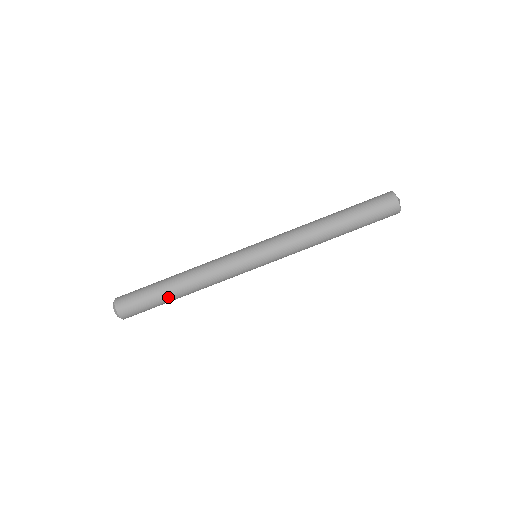
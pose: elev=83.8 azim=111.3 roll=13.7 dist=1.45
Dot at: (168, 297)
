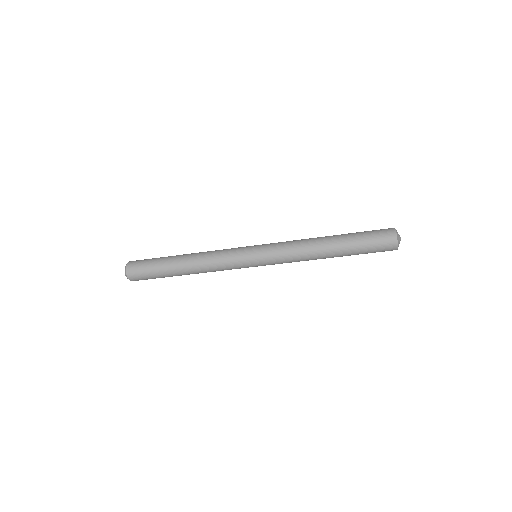
Dot at: occluded
